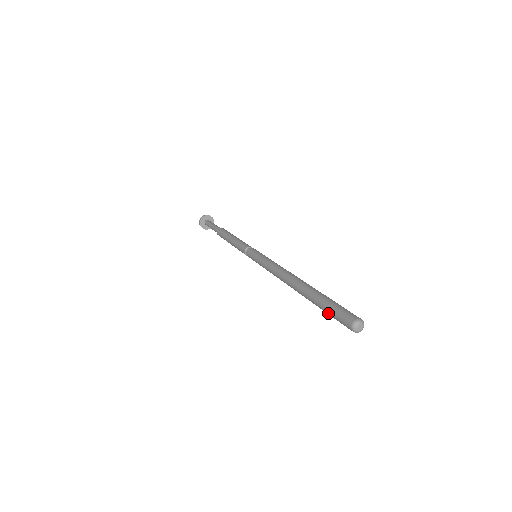
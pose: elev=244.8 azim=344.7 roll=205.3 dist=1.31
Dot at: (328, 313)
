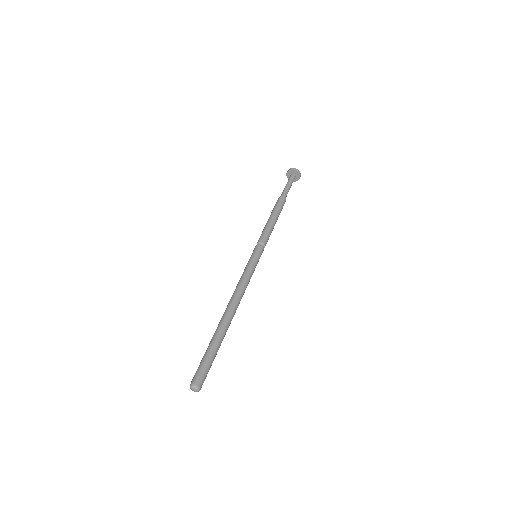
Dot at: occluded
